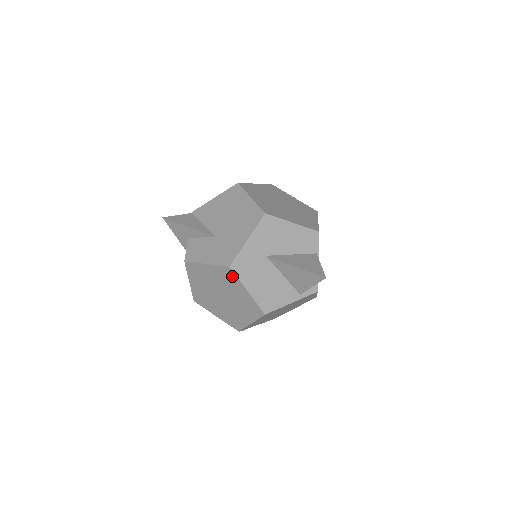
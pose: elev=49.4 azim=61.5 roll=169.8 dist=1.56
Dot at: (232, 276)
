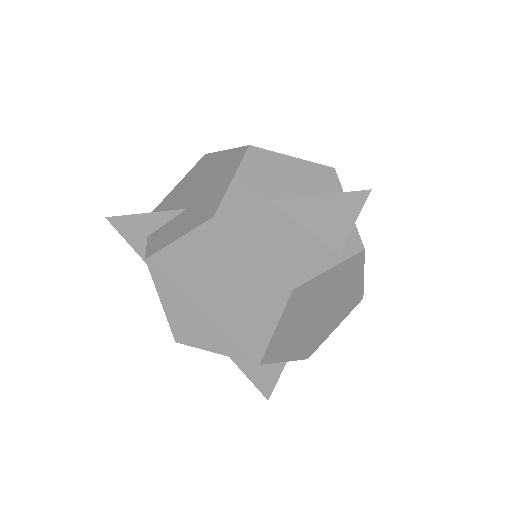
Dot at: (222, 236)
